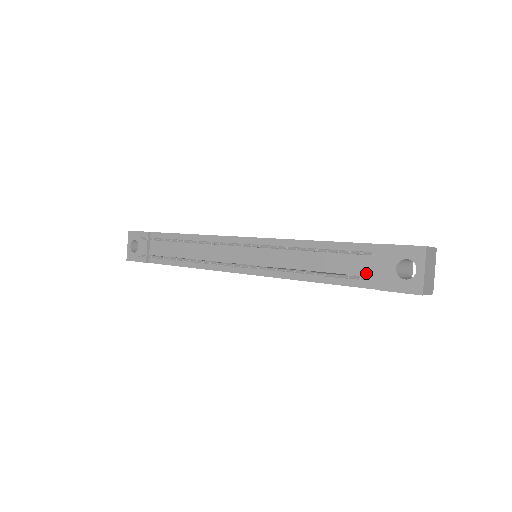
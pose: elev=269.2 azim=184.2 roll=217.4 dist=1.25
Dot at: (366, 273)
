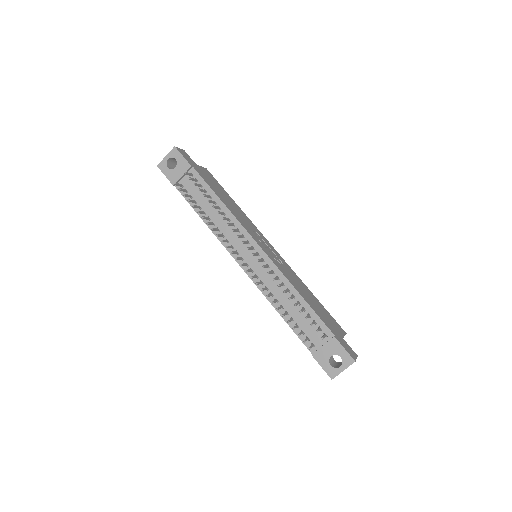
Dot at: (314, 341)
